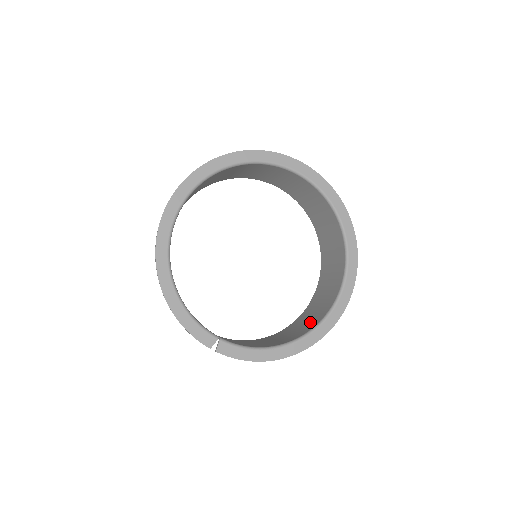
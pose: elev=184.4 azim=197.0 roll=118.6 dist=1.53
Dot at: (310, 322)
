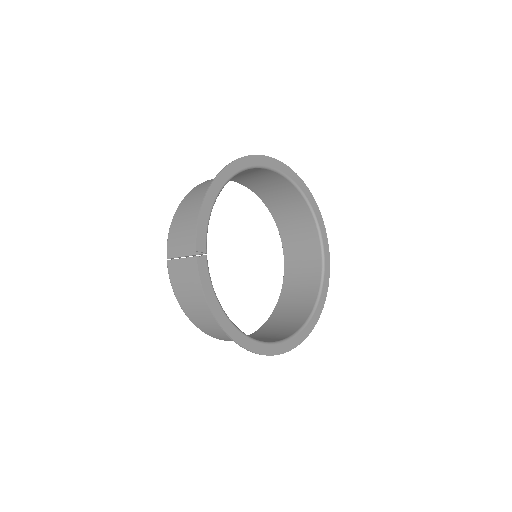
Dot at: occluded
